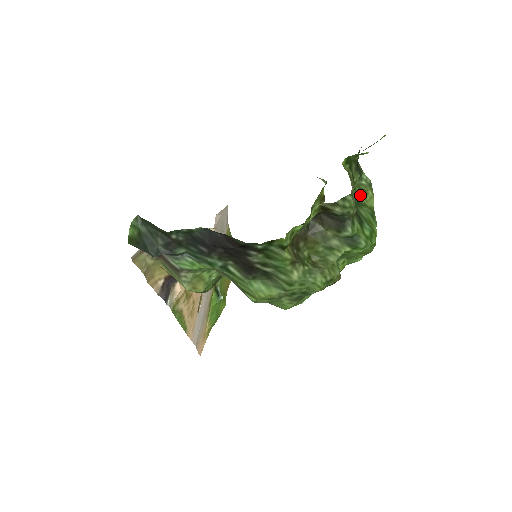
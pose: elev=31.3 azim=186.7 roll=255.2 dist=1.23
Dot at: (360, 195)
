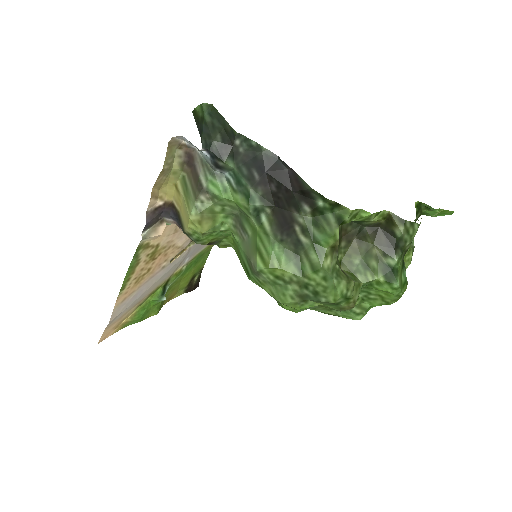
Dot at: occluded
